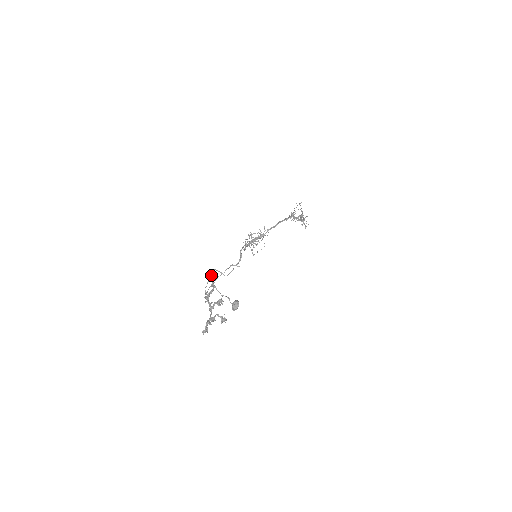
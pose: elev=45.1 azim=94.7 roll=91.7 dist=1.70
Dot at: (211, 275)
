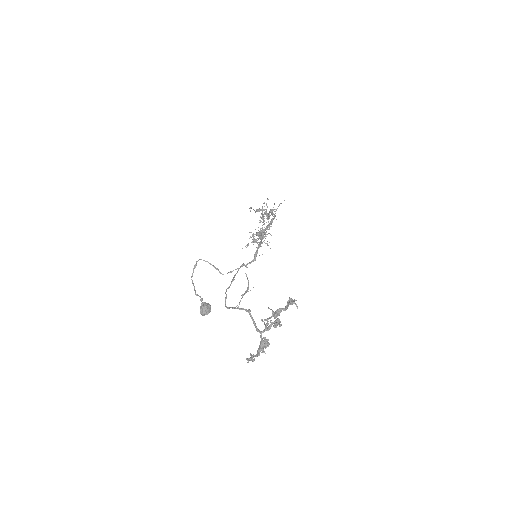
Dot at: (195, 266)
